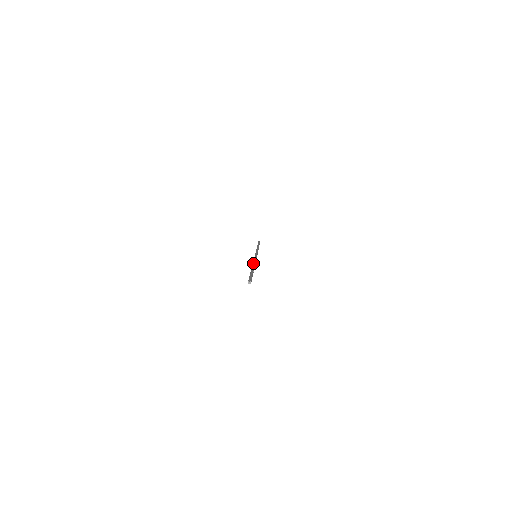
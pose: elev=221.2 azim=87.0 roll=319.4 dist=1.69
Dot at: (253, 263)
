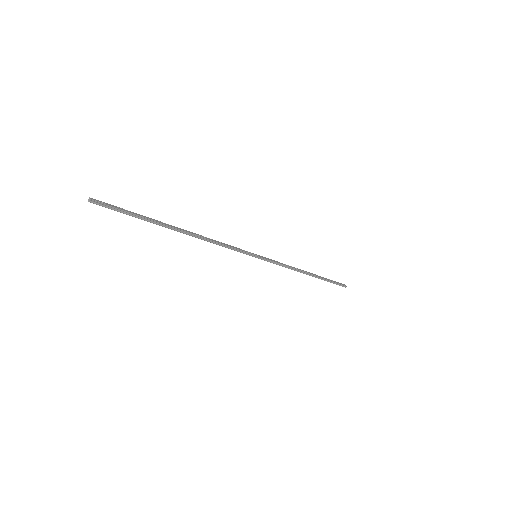
Dot at: (201, 238)
